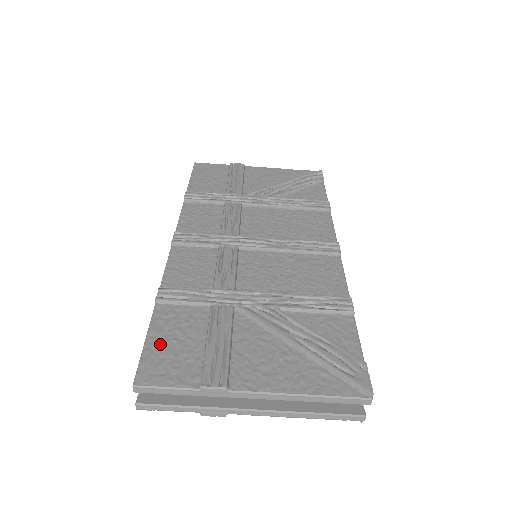
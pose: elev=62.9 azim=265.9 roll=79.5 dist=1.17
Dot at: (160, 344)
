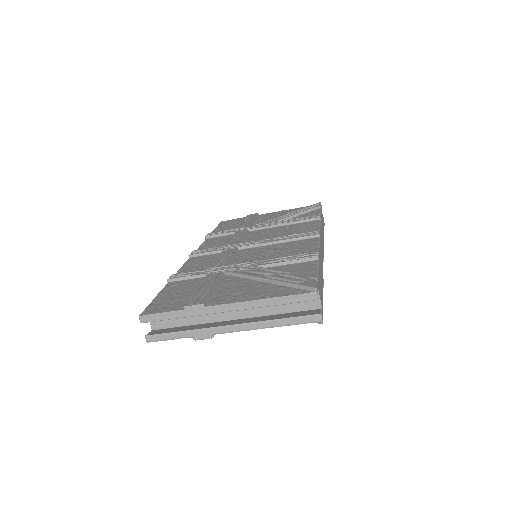
Dot at: (164, 297)
